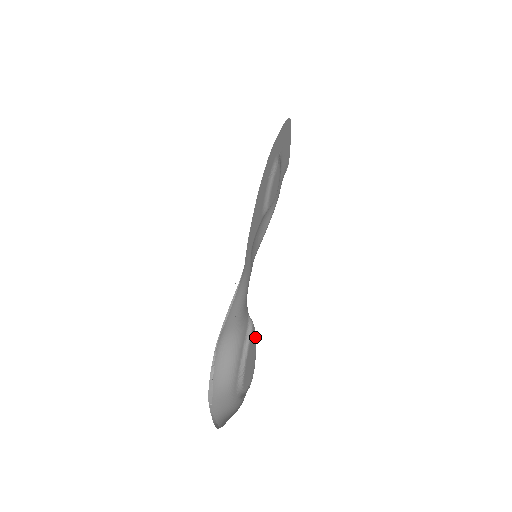
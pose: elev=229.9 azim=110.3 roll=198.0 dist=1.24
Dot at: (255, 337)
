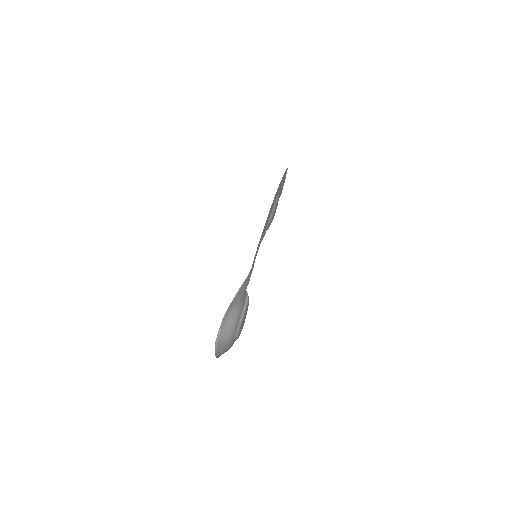
Dot at: (248, 304)
